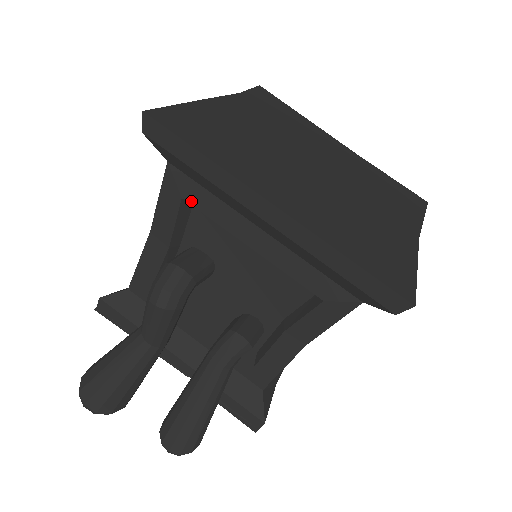
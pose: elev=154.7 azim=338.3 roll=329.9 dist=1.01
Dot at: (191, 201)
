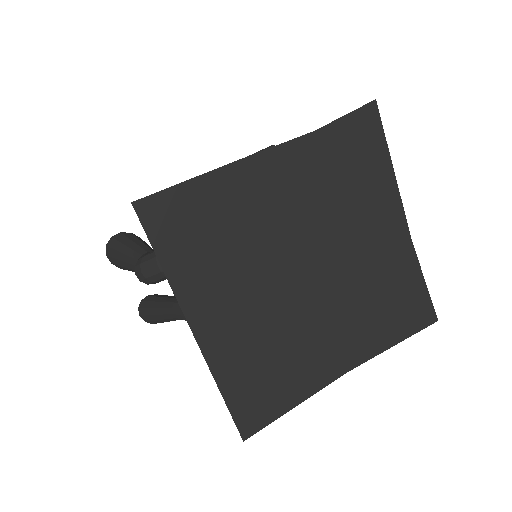
Dot at: occluded
